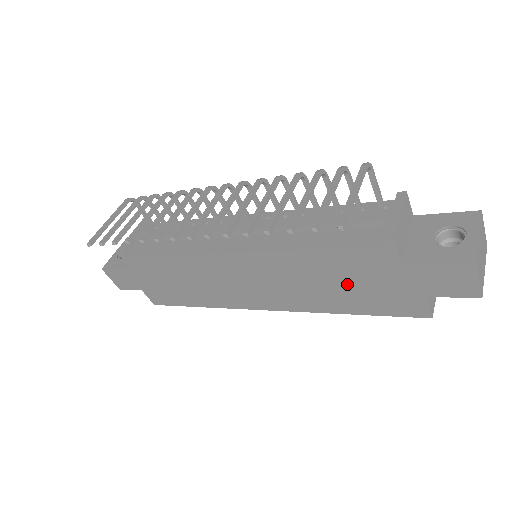
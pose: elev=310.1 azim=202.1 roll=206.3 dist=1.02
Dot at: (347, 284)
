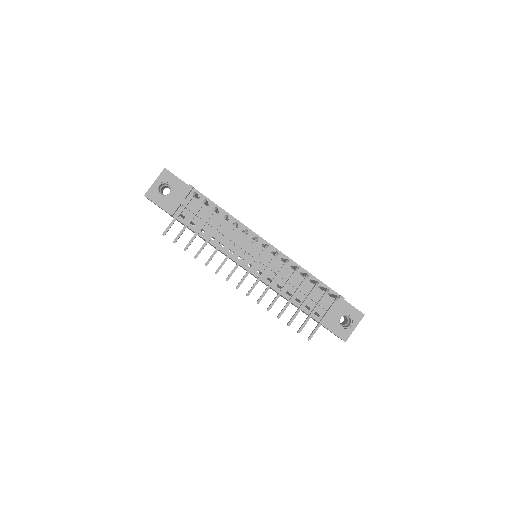
Dot at: (294, 305)
